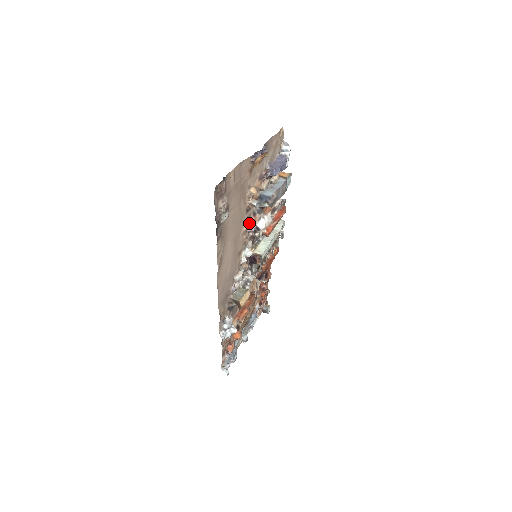
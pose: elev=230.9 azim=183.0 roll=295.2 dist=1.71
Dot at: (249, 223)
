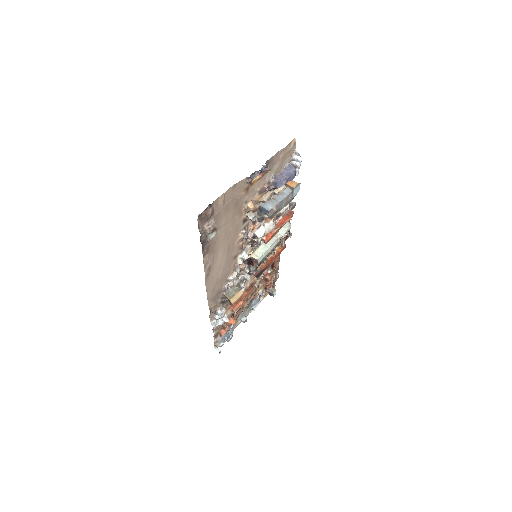
Dot at: (246, 232)
